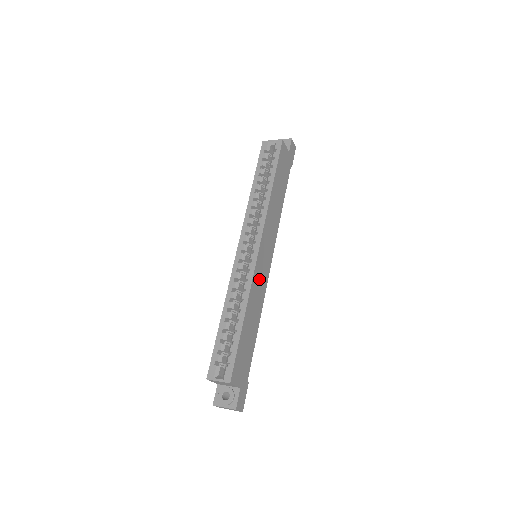
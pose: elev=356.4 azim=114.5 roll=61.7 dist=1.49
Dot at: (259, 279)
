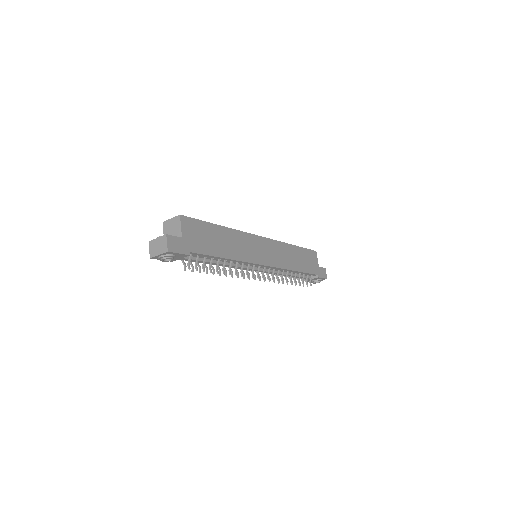
Dot at: (249, 245)
